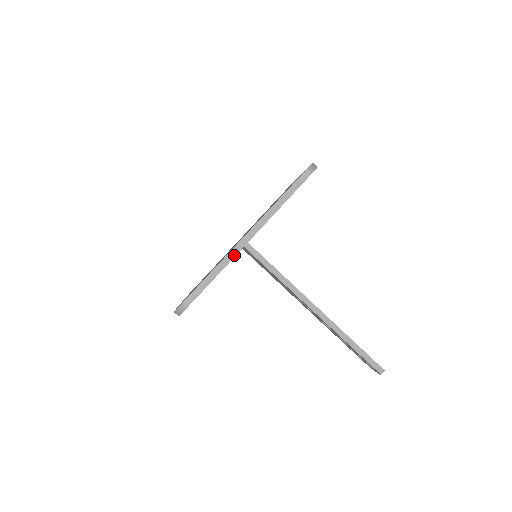
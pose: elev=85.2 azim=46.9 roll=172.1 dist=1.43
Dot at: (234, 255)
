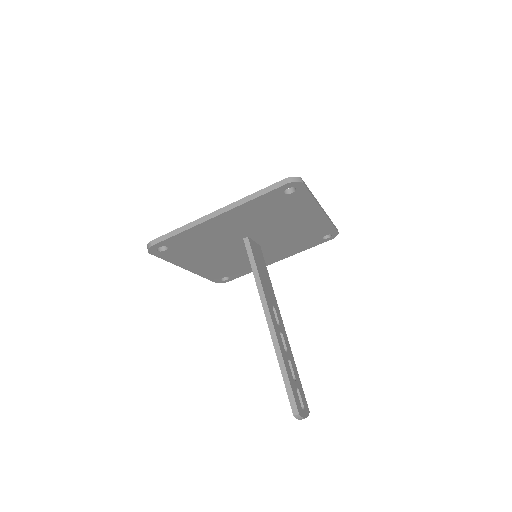
Dot at: (200, 222)
